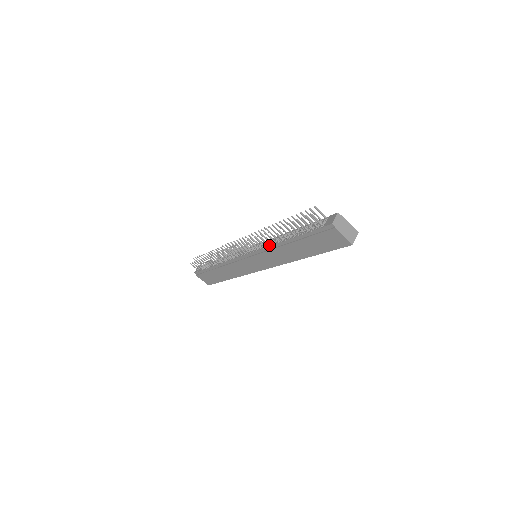
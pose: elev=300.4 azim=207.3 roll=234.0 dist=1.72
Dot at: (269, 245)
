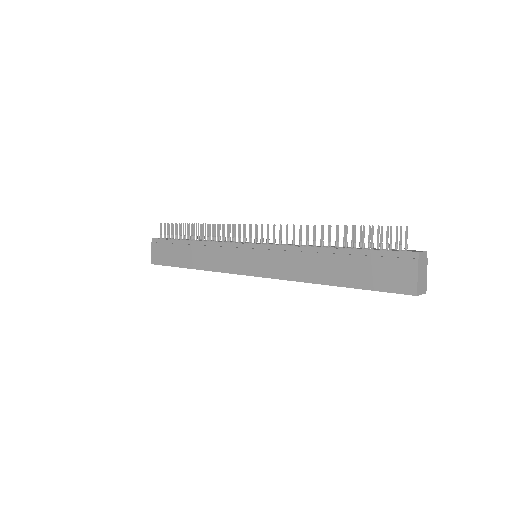
Dot at: (296, 245)
